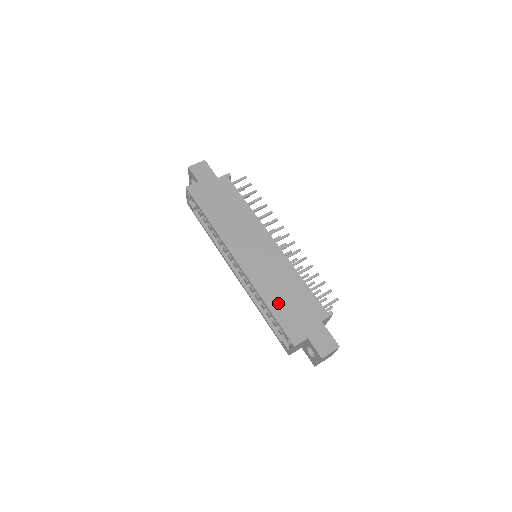
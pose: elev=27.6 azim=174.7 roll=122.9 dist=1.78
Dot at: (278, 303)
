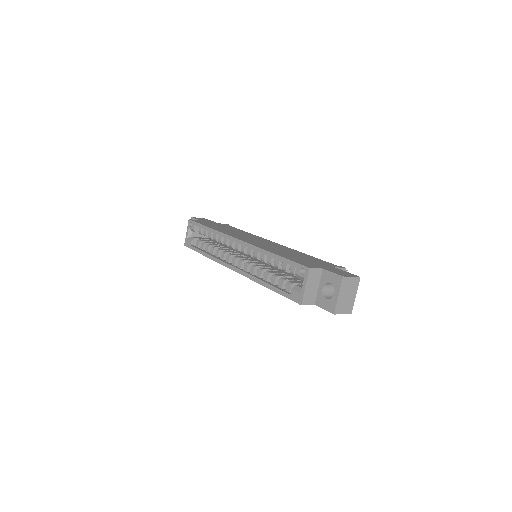
Dot at: (285, 255)
